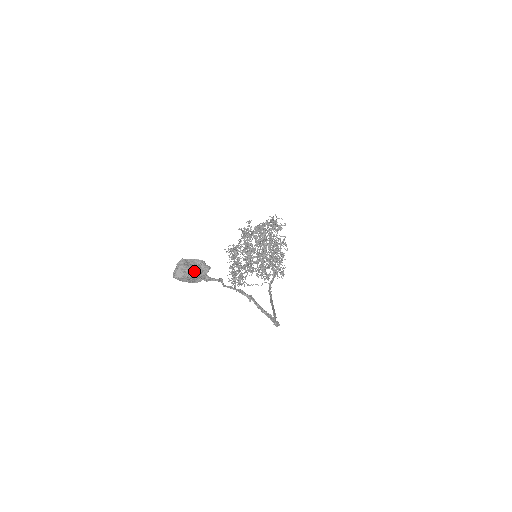
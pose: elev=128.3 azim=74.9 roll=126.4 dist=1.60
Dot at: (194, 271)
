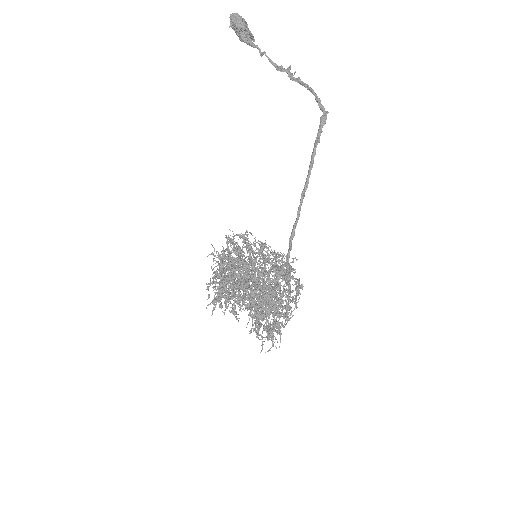
Dot at: occluded
